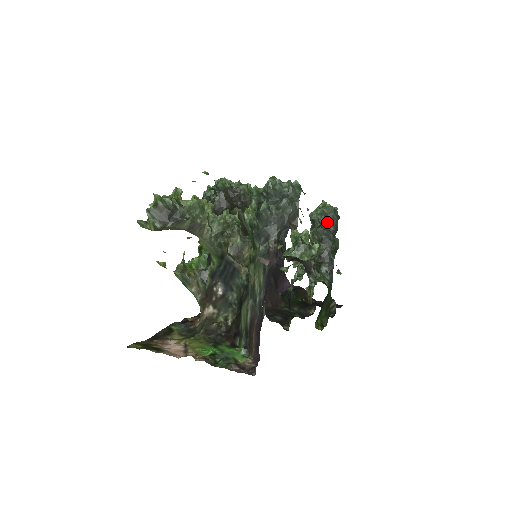
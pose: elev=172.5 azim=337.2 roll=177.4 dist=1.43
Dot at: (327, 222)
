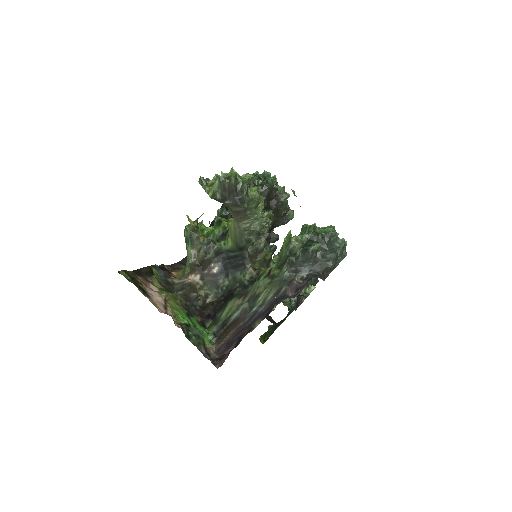
Dot at: occluded
